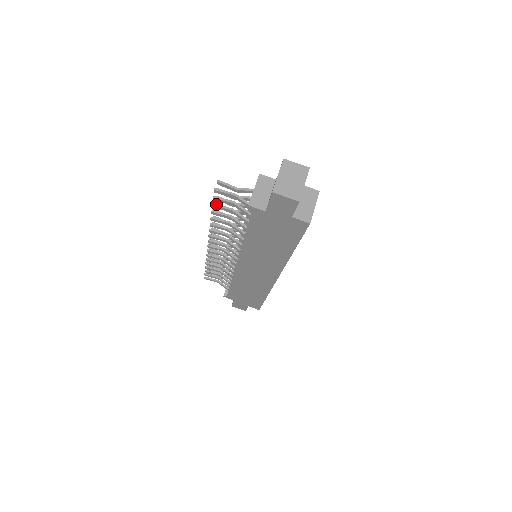
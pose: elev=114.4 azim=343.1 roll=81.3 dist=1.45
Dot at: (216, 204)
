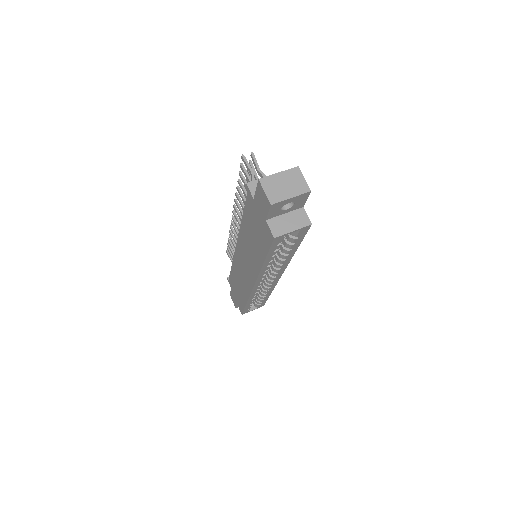
Dot at: occluded
